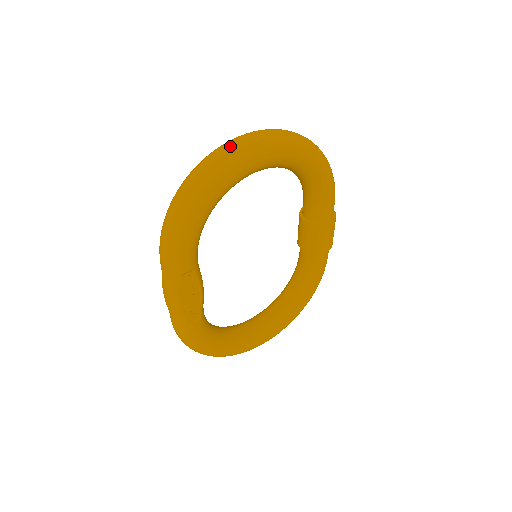
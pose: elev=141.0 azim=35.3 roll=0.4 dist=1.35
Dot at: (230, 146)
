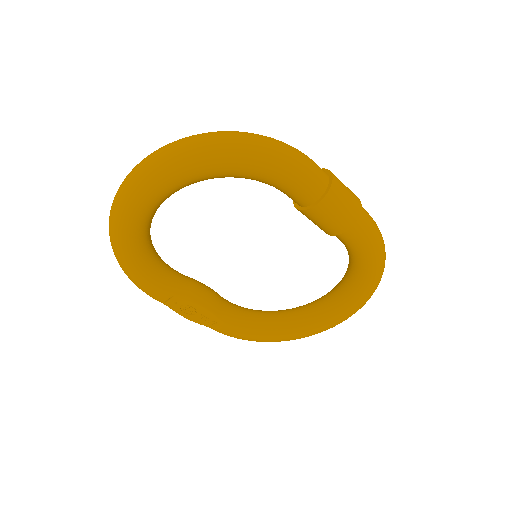
Dot at: (115, 196)
